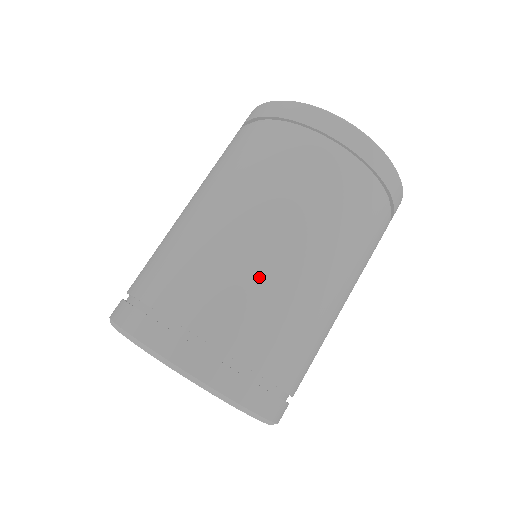
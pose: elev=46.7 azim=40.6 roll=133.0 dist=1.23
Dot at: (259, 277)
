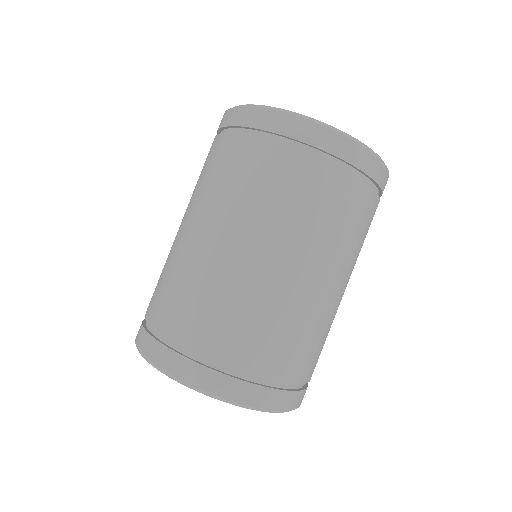
Dot at: (261, 299)
